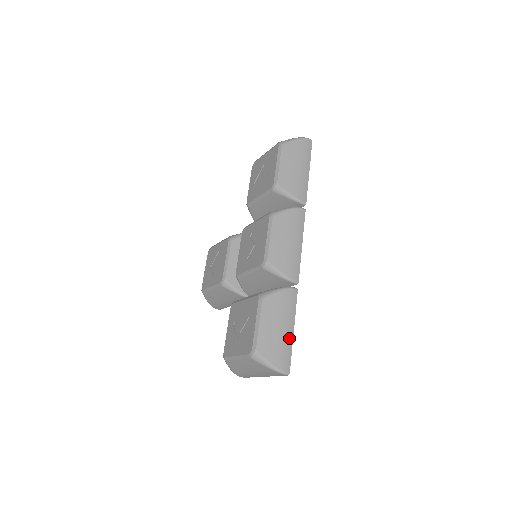
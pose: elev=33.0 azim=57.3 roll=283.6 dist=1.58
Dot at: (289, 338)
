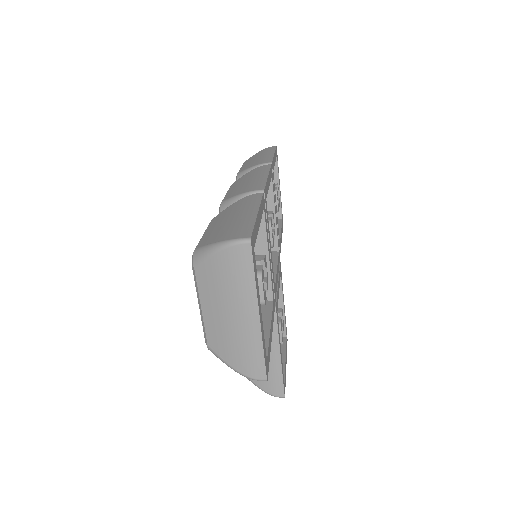
Dot at: (248, 217)
